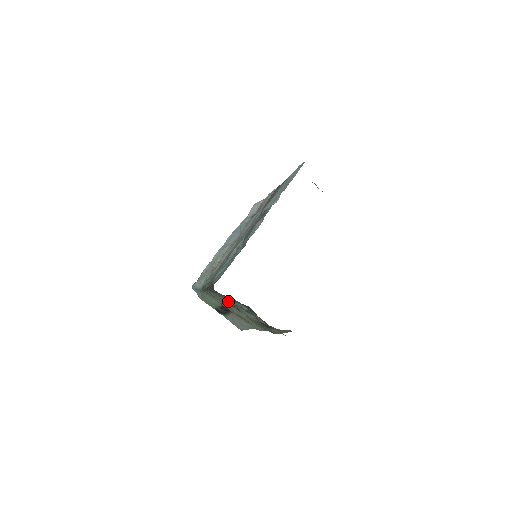
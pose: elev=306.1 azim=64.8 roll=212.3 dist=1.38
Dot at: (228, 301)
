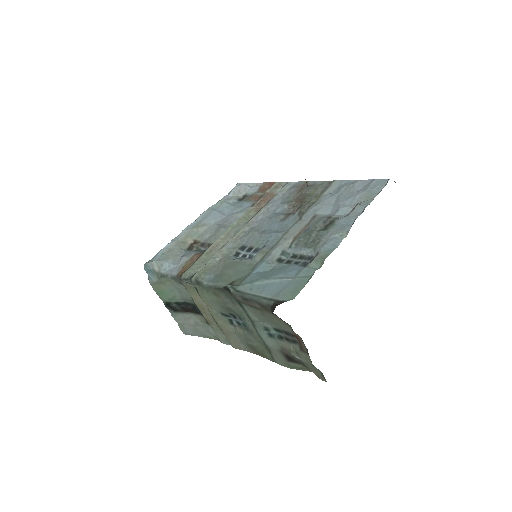
Dot at: (236, 312)
